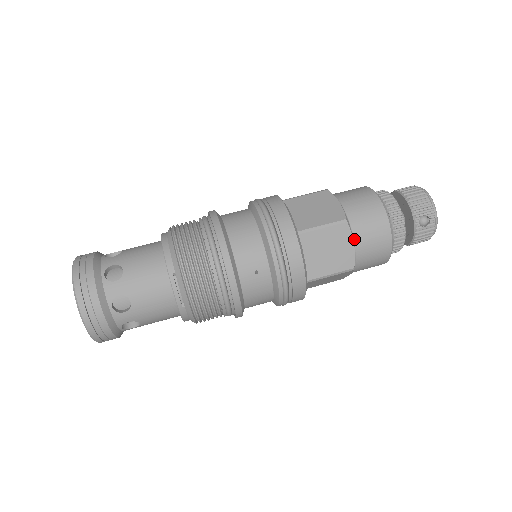
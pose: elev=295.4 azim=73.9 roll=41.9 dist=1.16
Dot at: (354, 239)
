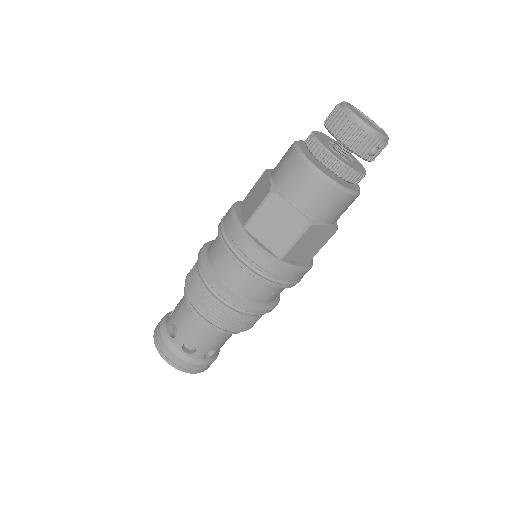
Dot at: (324, 223)
